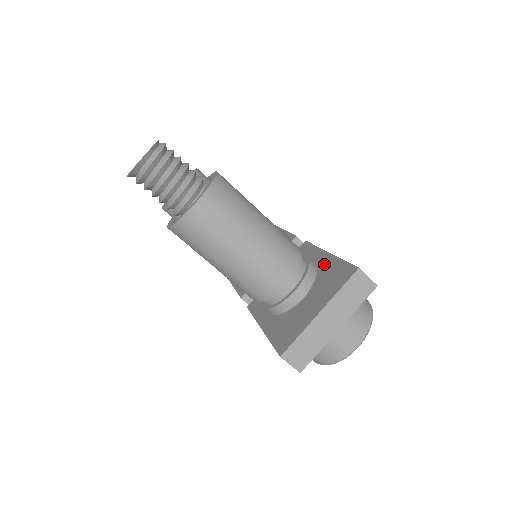
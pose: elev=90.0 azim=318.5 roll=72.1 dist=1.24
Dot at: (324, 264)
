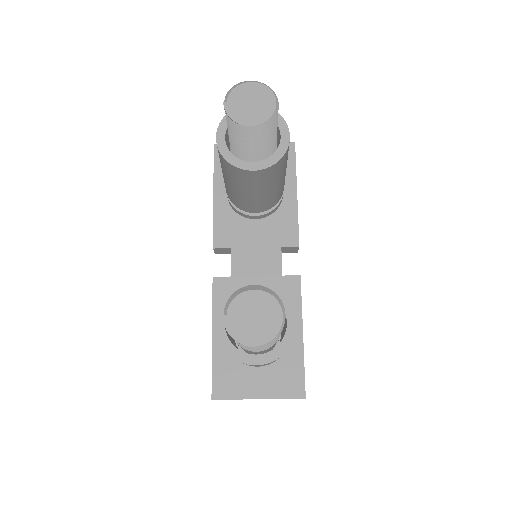
Dot at: (292, 346)
